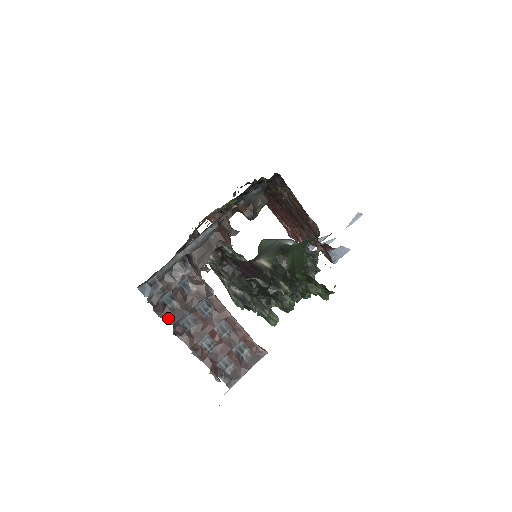
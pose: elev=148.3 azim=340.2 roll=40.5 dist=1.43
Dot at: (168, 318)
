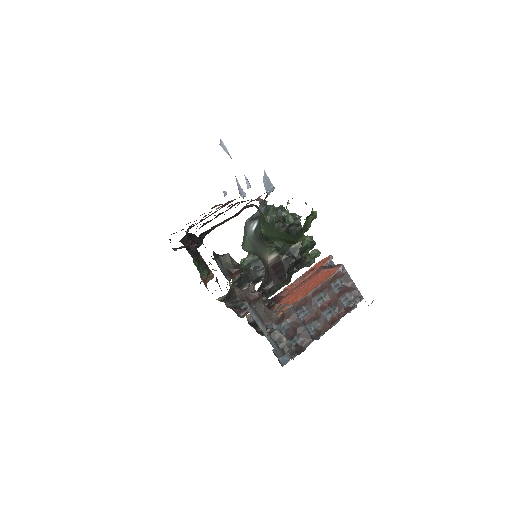
Dot at: (307, 344)
